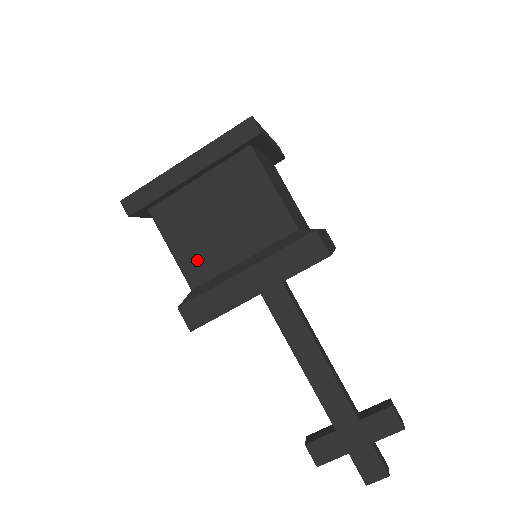
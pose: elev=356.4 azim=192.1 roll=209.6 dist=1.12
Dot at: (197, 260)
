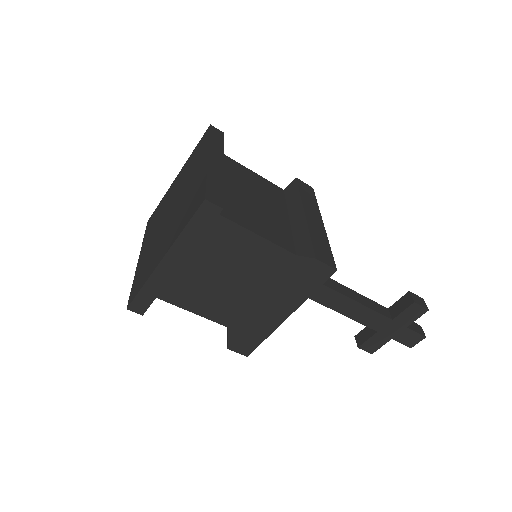
Dot at: (220, 309)
